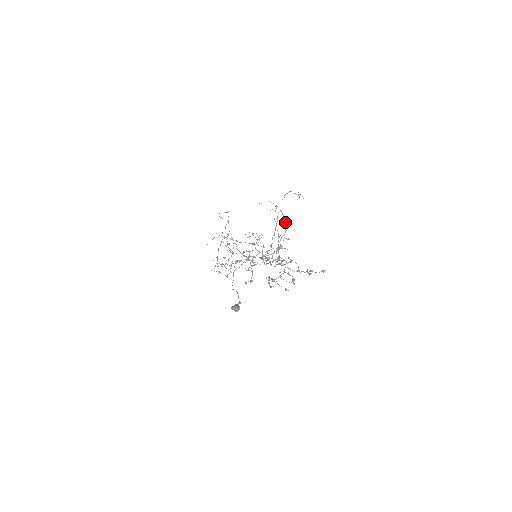
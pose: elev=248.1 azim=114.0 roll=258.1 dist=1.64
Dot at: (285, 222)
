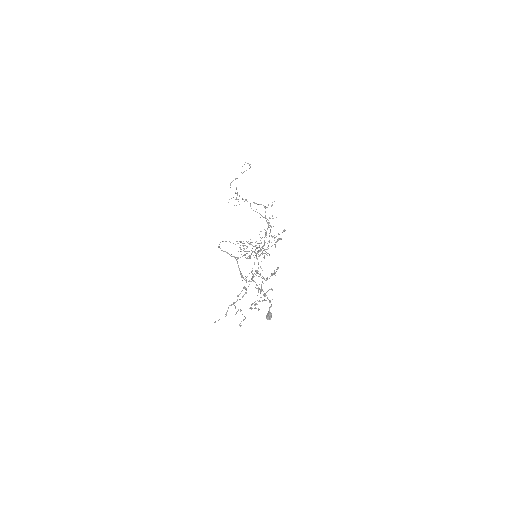
Dot at: occluded
